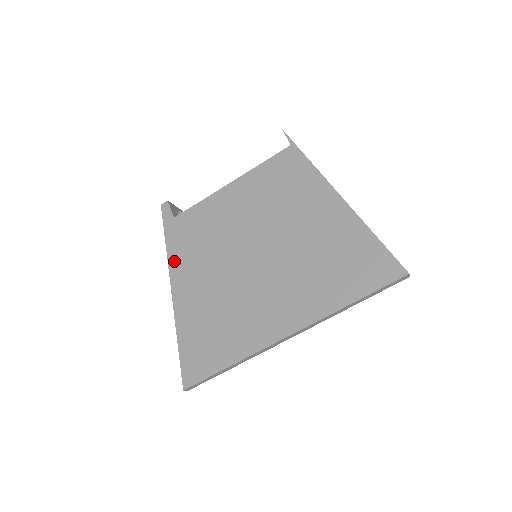
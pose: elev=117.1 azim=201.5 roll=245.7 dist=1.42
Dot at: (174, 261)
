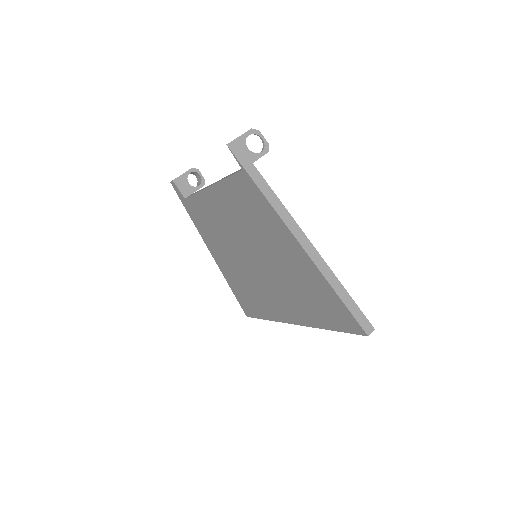
Dot at: (203, 235)
